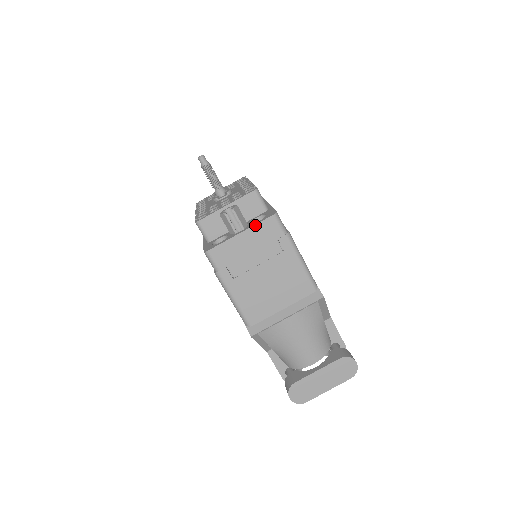
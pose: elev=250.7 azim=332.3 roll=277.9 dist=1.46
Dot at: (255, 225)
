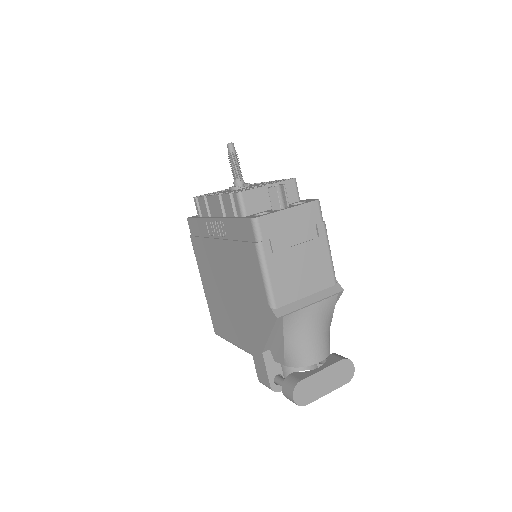
Dot at: (302, 205)
